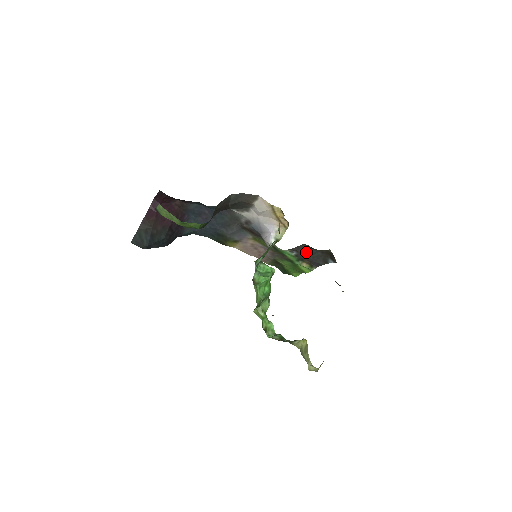
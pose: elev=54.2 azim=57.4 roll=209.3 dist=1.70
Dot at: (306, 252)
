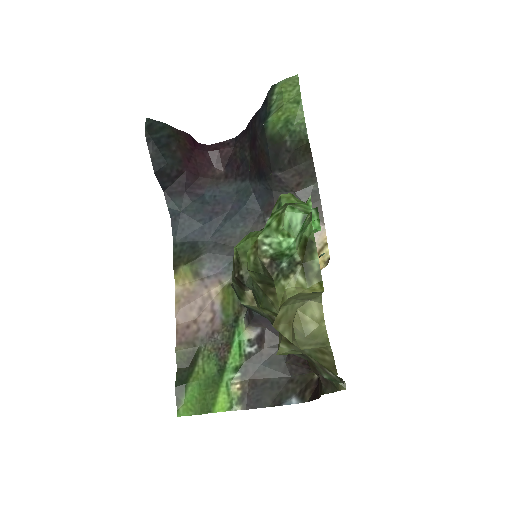
Dot at: (268, 362)
